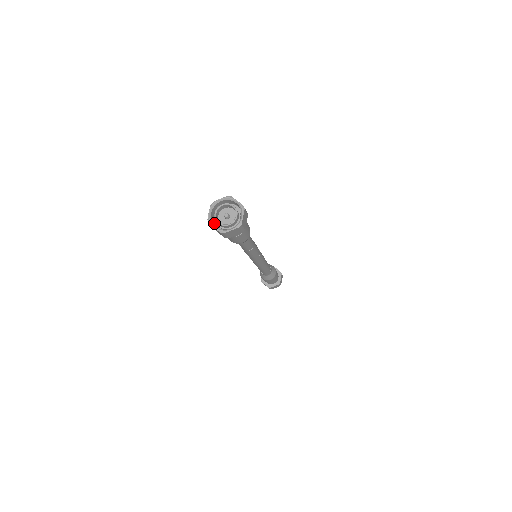
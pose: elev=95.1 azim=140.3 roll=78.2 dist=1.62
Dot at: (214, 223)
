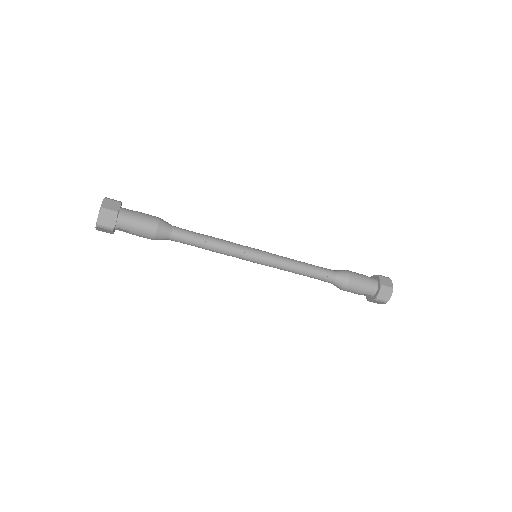
Dot at: occluded
